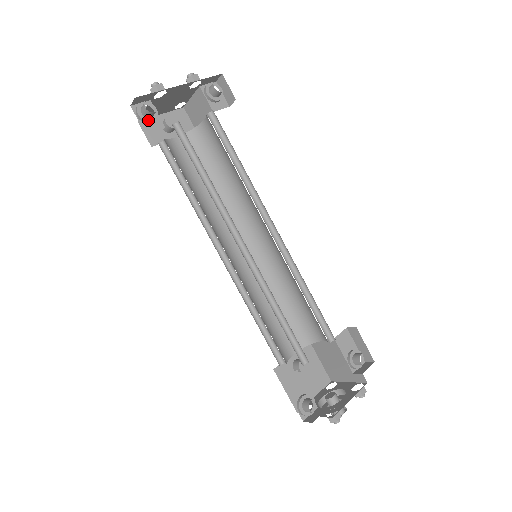
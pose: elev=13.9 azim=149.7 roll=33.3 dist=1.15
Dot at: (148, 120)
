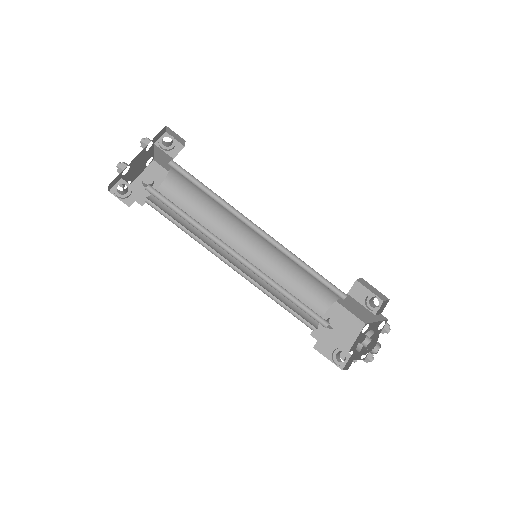
Dot at: (126, 196)
